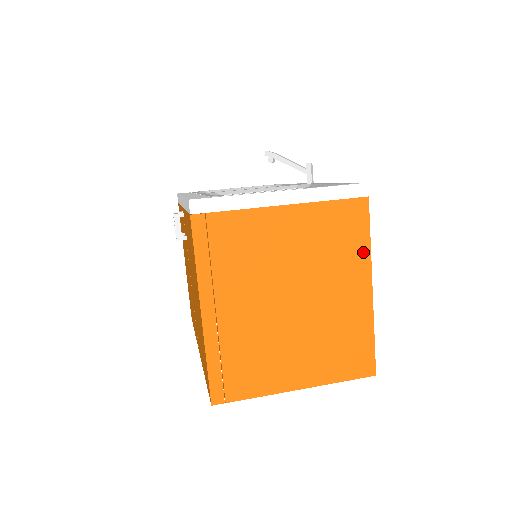
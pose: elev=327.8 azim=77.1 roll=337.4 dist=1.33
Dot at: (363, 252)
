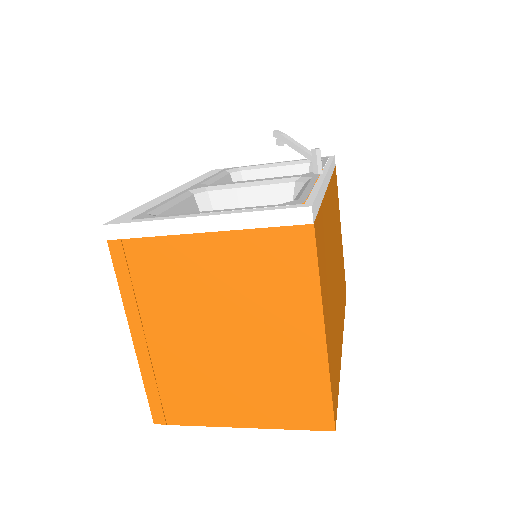
Dot at: (310, 291)
